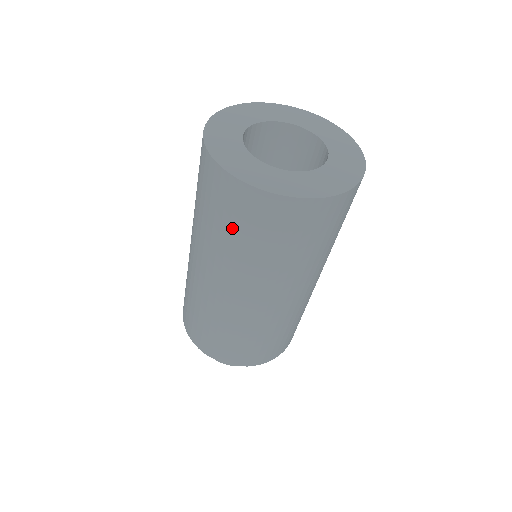
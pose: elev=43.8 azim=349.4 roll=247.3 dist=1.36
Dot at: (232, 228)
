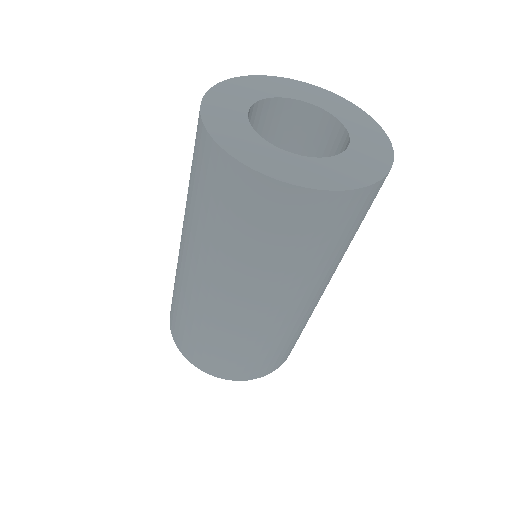
Dot at: occluded
